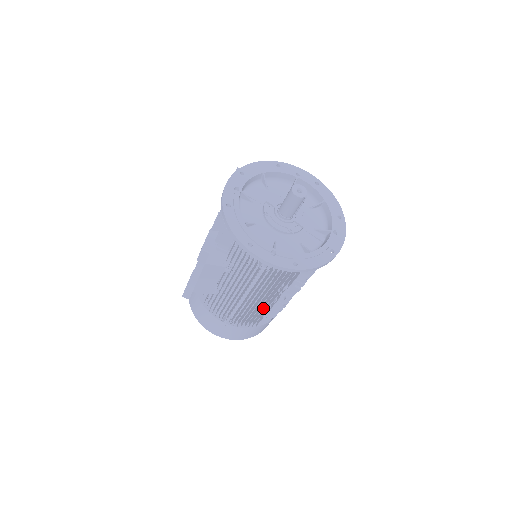
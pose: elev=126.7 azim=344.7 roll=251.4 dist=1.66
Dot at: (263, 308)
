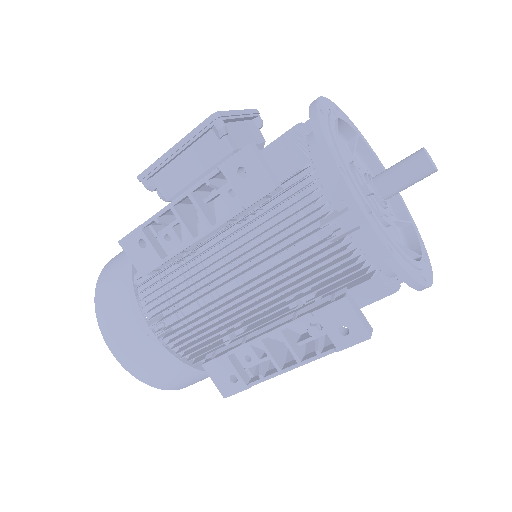
Dot at: occluded
